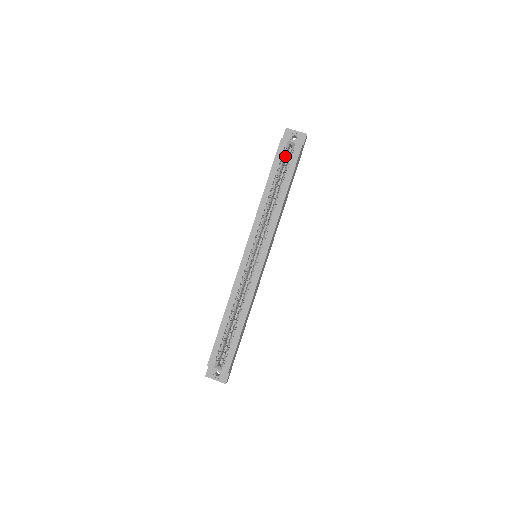
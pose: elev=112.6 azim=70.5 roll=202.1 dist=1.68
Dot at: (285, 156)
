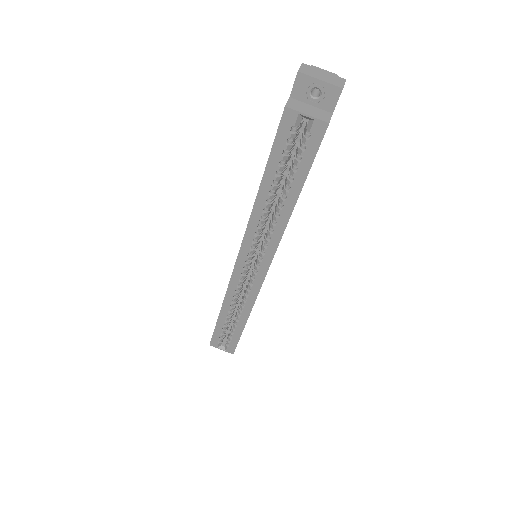
Dot at: (295, 135)
